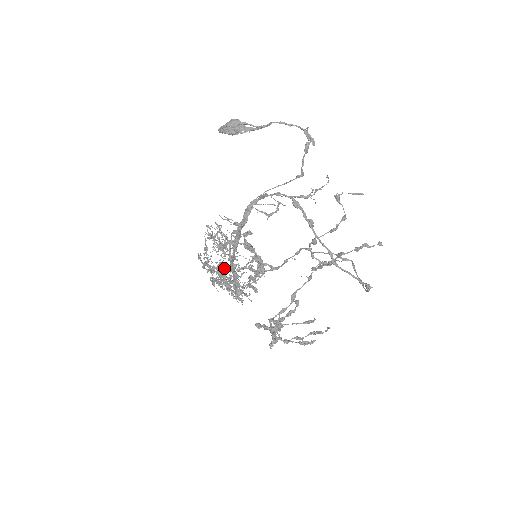
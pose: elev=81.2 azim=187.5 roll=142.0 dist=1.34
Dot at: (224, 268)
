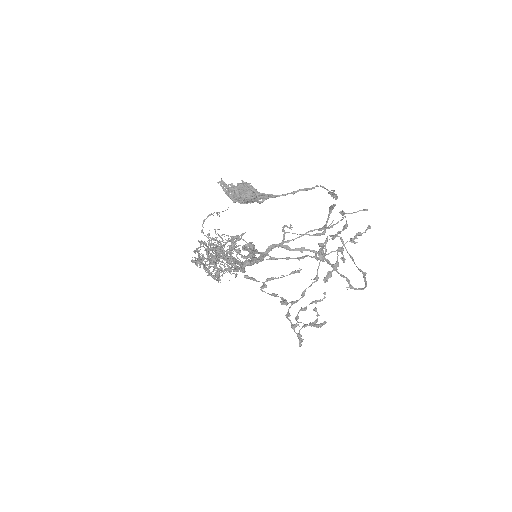
Dot at: (217, 259)
